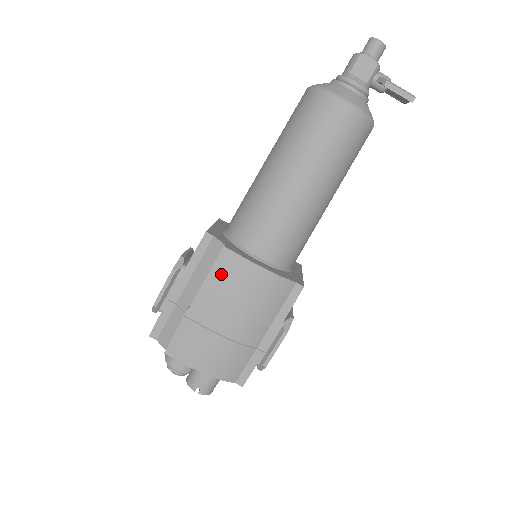
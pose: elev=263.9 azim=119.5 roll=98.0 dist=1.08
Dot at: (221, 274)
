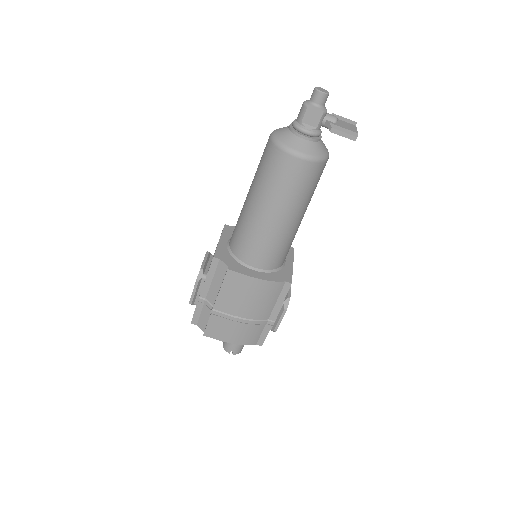
Dot at: (230, 286)
